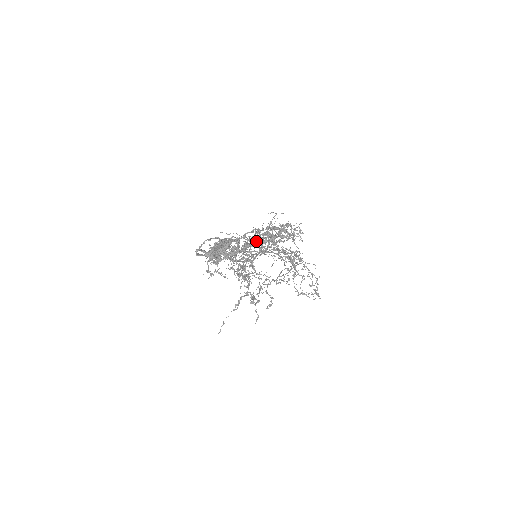
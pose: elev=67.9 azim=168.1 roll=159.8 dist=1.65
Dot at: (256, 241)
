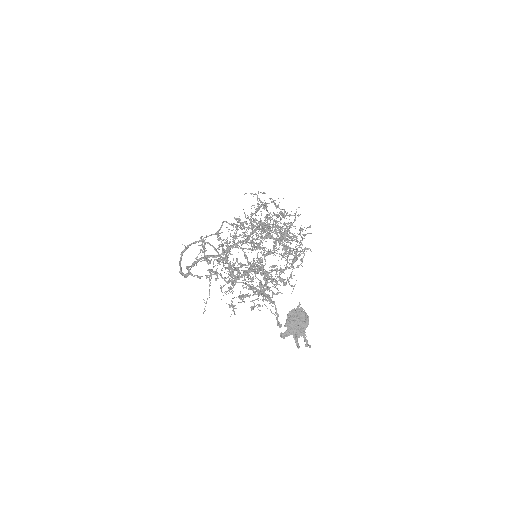
Dot at: occluded
